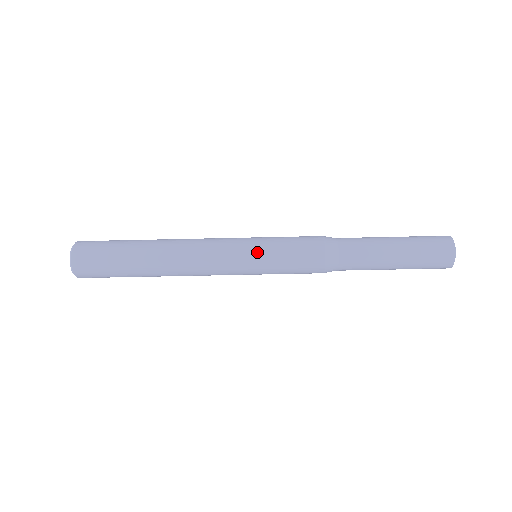
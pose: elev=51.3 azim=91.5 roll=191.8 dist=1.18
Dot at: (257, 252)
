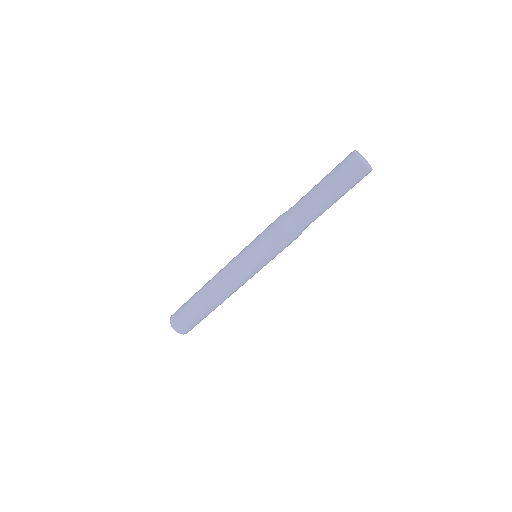
Dot at: (252, 260)
